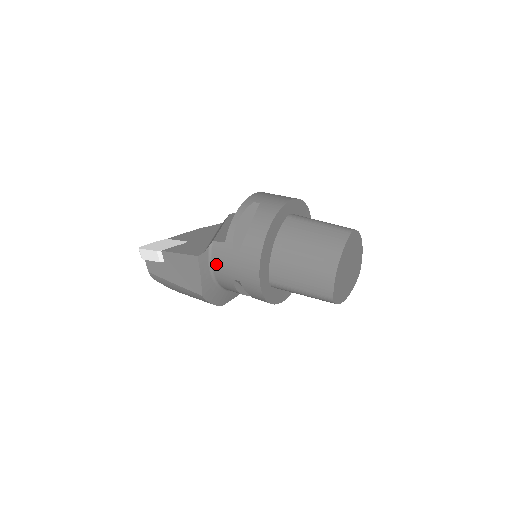
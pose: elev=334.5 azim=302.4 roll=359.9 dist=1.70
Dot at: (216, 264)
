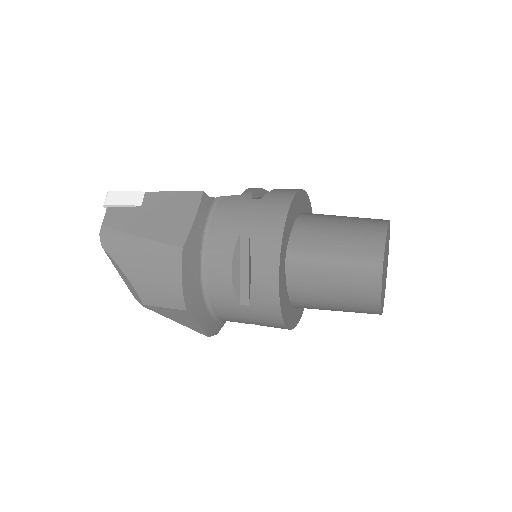
Dot at: (219, 216)
